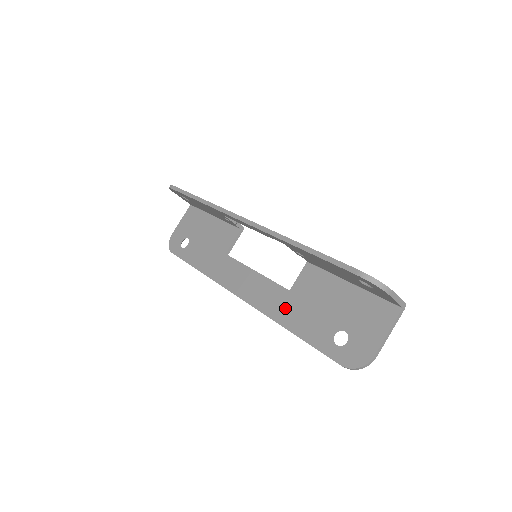
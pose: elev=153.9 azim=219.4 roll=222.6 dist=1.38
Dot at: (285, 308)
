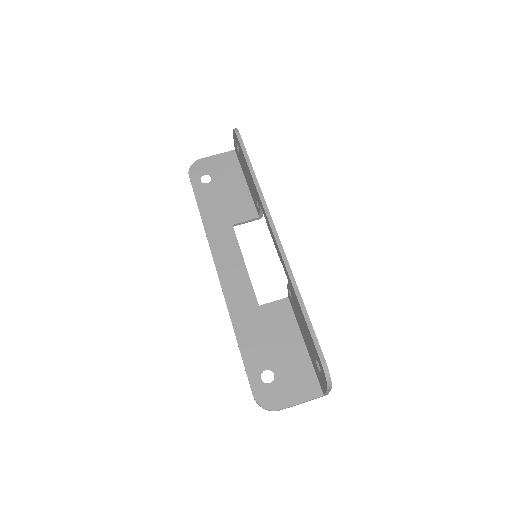
Dot at: (246, 316)
